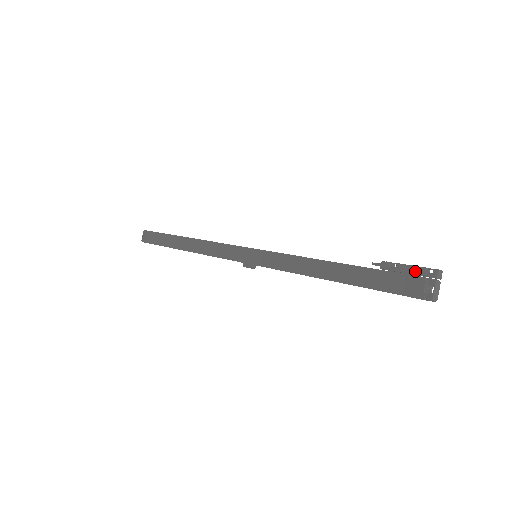
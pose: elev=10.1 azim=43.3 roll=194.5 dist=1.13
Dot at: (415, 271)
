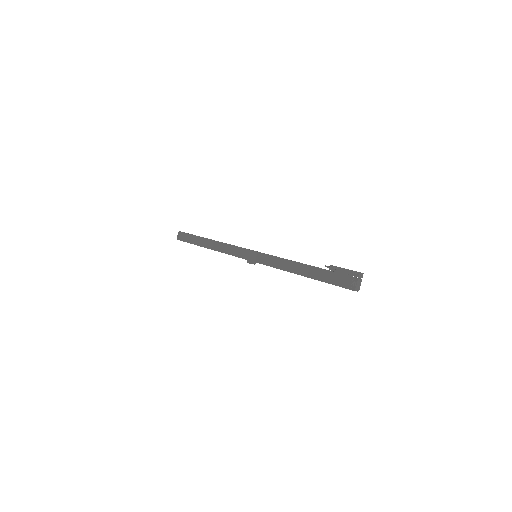
Dot at: (348, 272)
